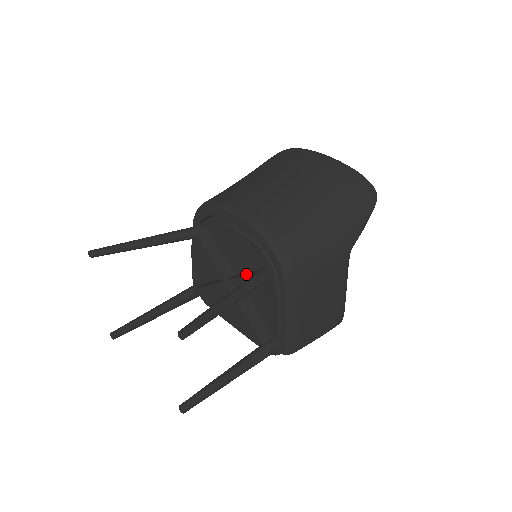
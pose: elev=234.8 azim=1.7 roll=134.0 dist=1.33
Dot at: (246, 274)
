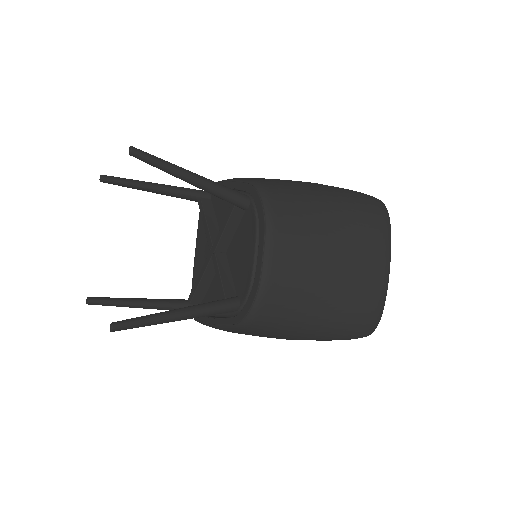
Dot at: (226, 277)
